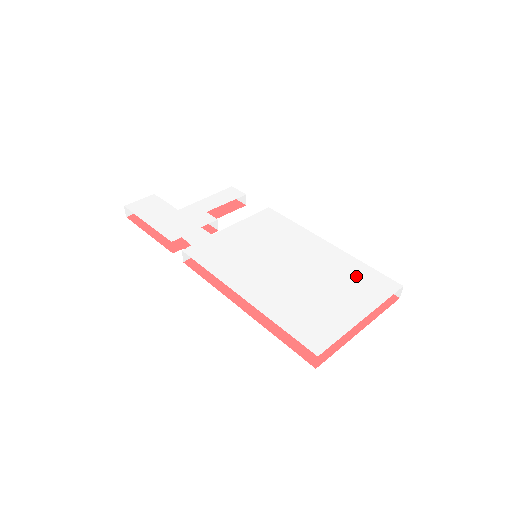
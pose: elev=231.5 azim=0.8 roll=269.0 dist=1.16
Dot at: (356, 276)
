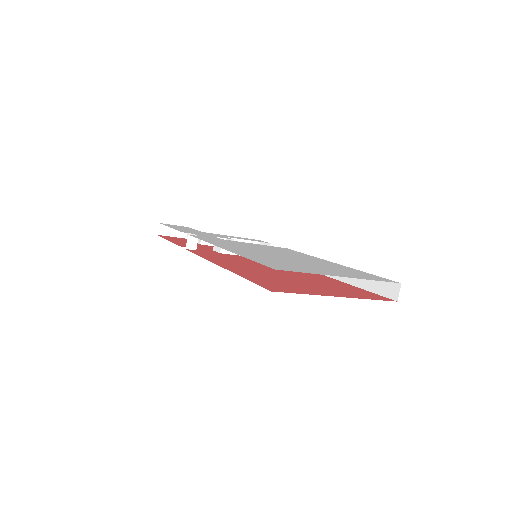
Dot at: (351, 271)
